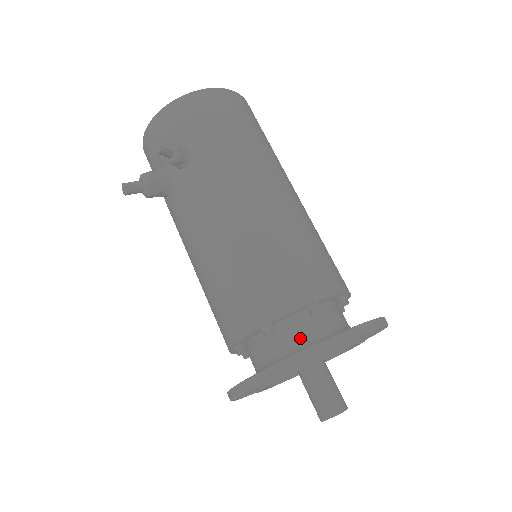
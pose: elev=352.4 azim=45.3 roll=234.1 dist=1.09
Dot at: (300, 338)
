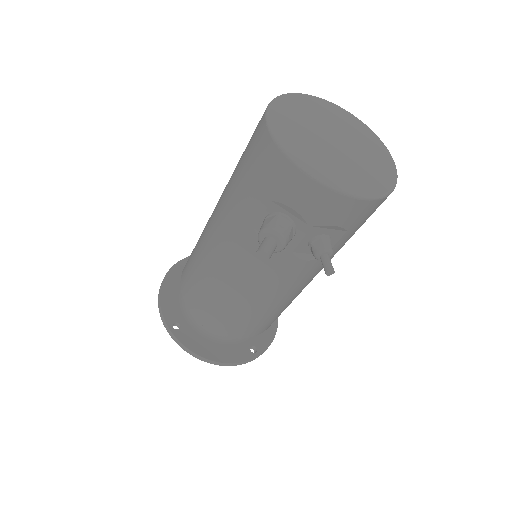
Dot at: occluded
